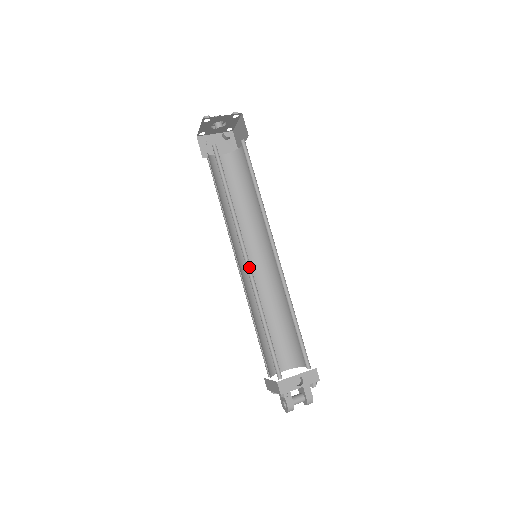
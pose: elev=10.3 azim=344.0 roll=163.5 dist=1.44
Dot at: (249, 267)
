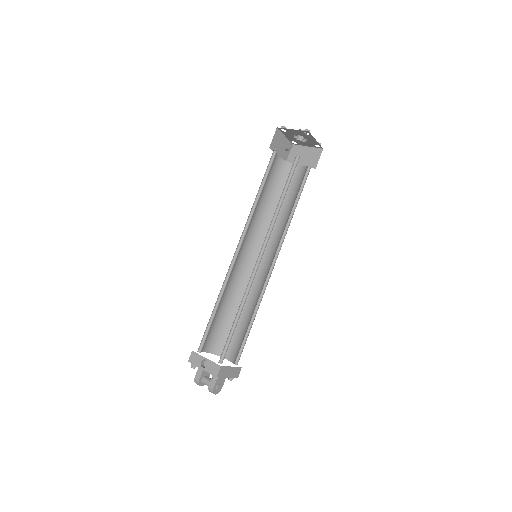
Dot at: (236, 258)
